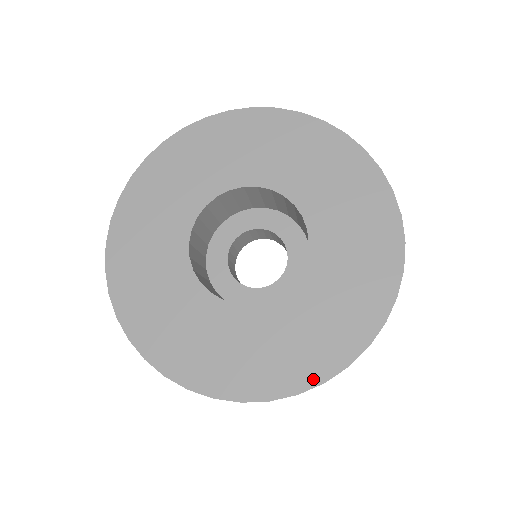
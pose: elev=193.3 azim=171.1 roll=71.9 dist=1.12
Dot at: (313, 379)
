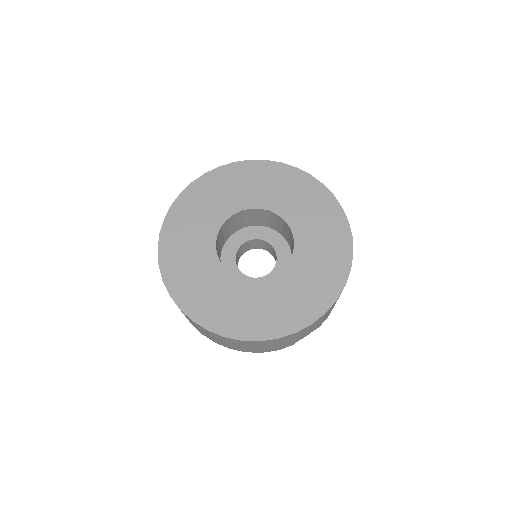
Dot at: (255, 336)
